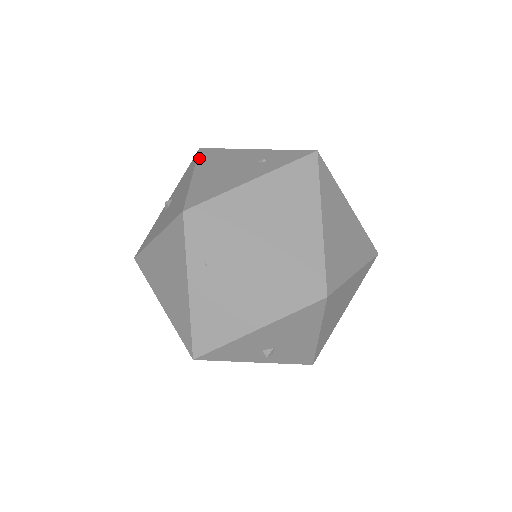
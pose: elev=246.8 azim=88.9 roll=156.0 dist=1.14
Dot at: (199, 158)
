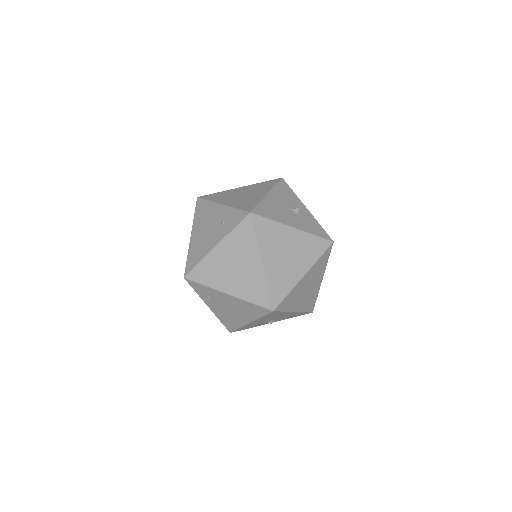
Dot at: (195, 213)
